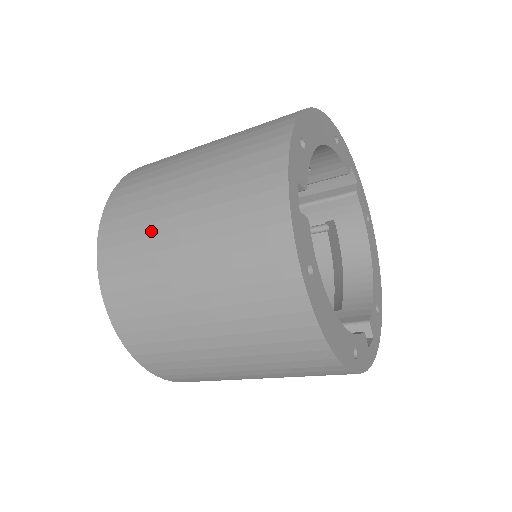
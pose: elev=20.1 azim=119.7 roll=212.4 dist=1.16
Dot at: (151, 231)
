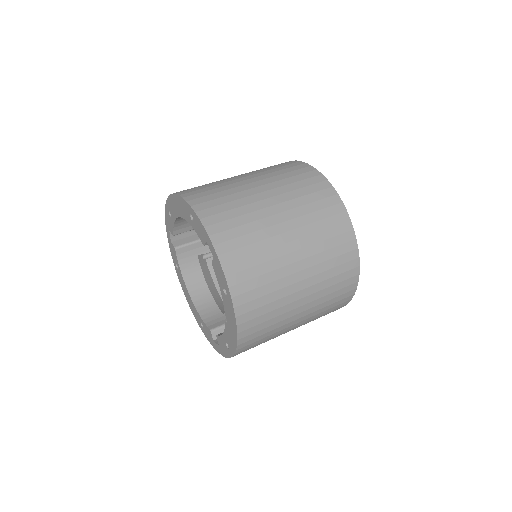
Dot at: occluded
